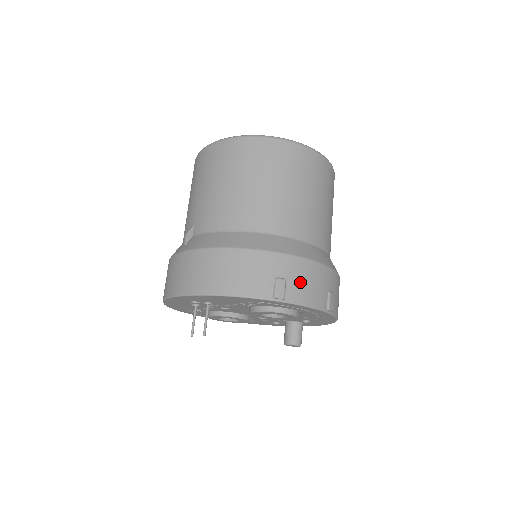
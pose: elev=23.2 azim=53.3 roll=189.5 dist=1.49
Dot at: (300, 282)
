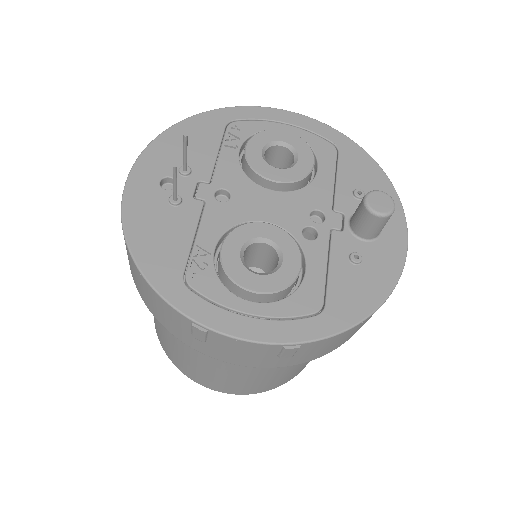
Dot at: occluded
